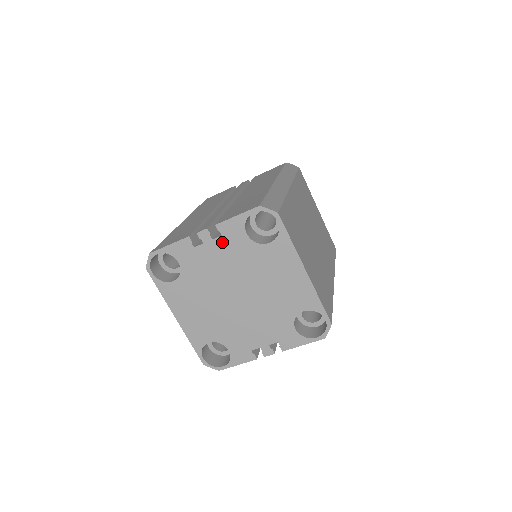
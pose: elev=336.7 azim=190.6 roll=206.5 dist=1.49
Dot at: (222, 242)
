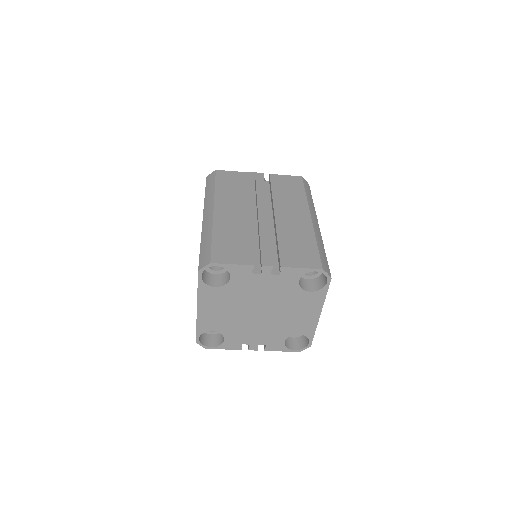
Dot at: (277, 278)
